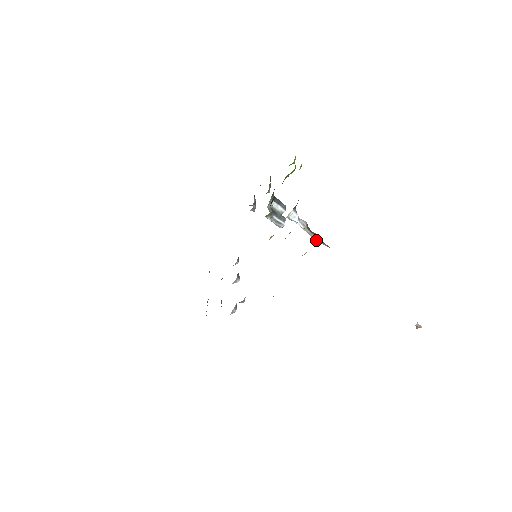
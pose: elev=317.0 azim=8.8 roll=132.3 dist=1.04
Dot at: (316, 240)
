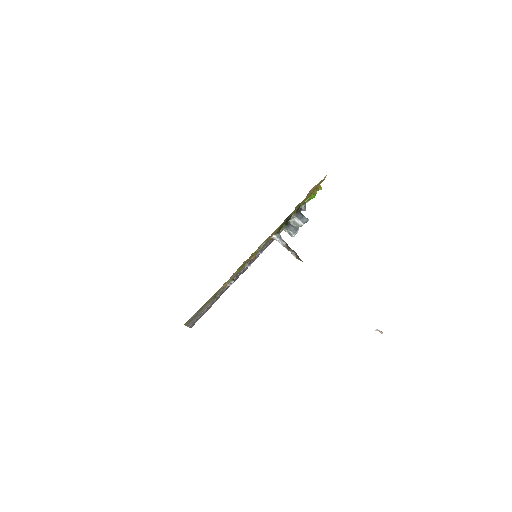
Dot at: (293, 255)
